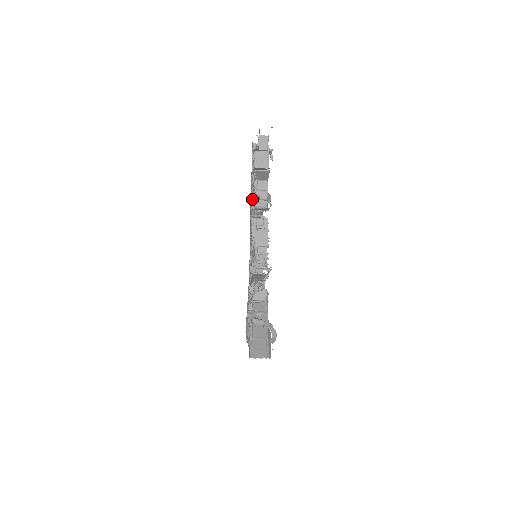
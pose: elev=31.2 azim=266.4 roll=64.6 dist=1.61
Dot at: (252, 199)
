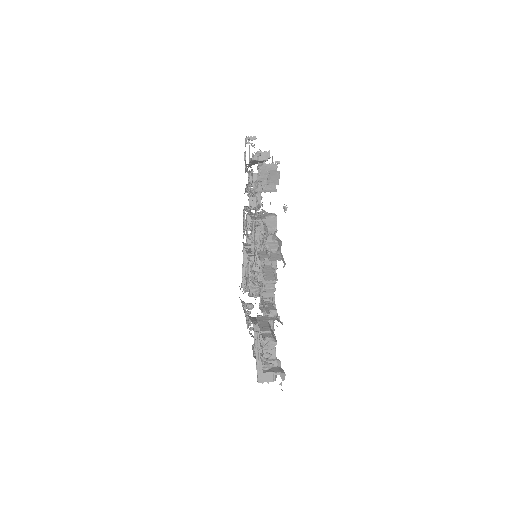
Dot at: occluded
